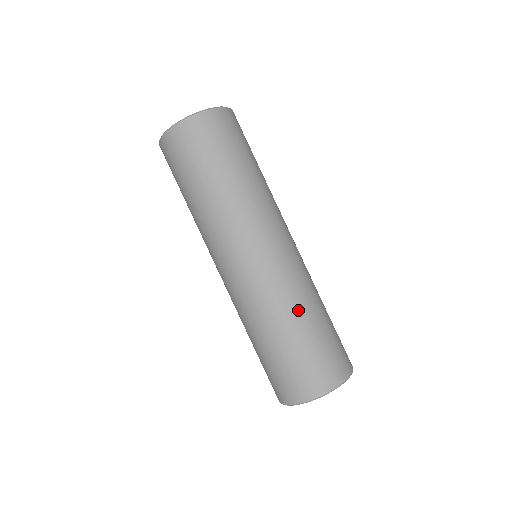
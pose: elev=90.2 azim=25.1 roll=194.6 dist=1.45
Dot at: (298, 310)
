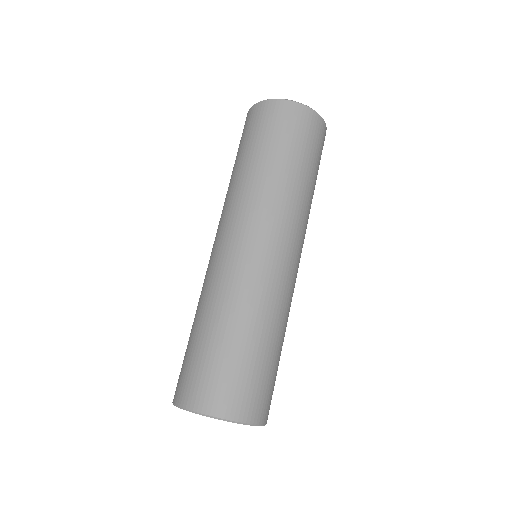
Dot at: (269, 323)
